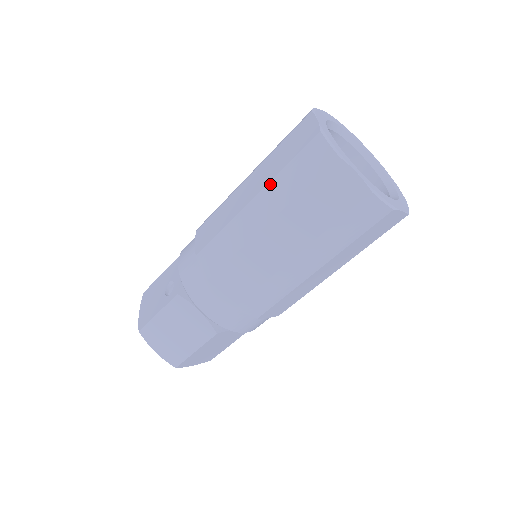
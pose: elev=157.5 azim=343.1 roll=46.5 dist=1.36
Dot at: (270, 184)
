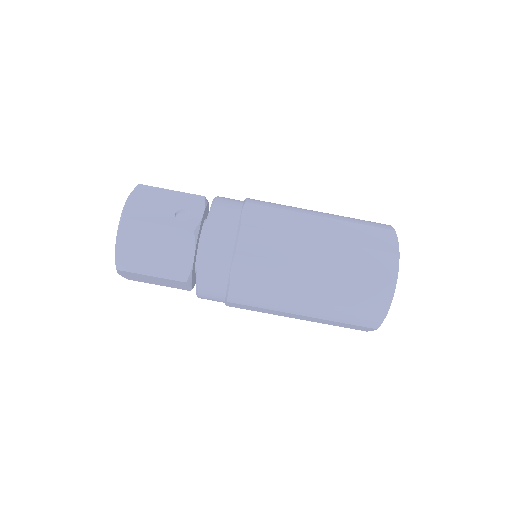
Dot at: (342, 246)
